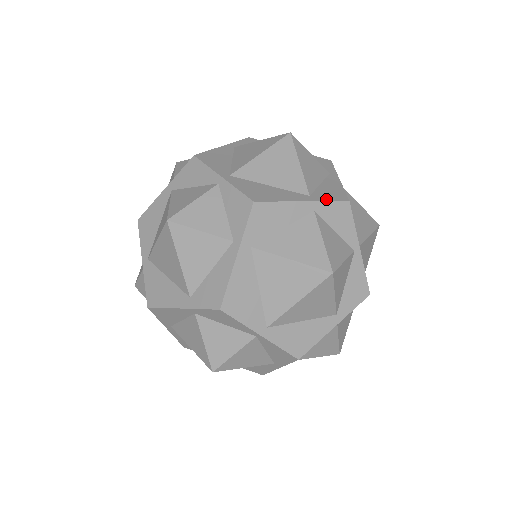
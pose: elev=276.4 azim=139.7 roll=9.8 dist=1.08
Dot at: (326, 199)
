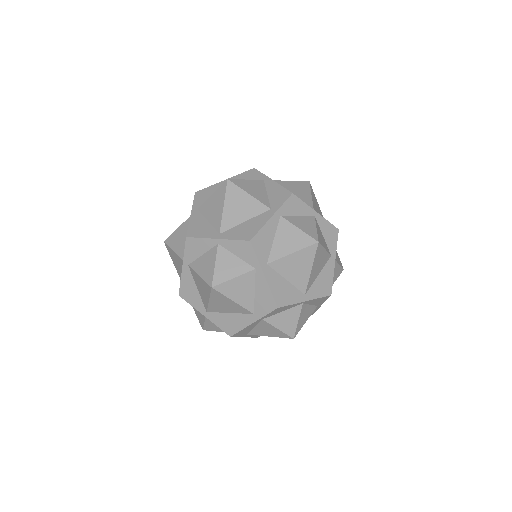
Dot at: (281, 203)
